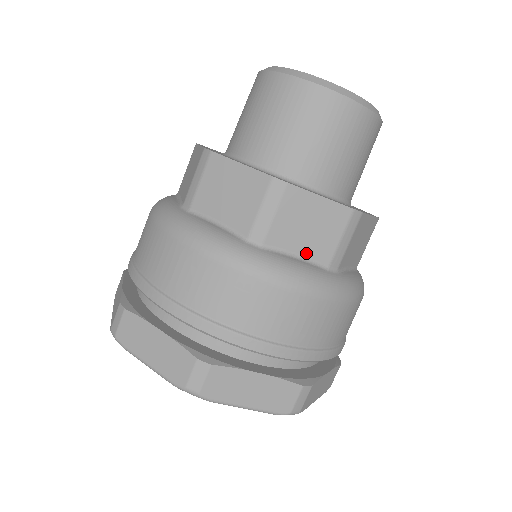
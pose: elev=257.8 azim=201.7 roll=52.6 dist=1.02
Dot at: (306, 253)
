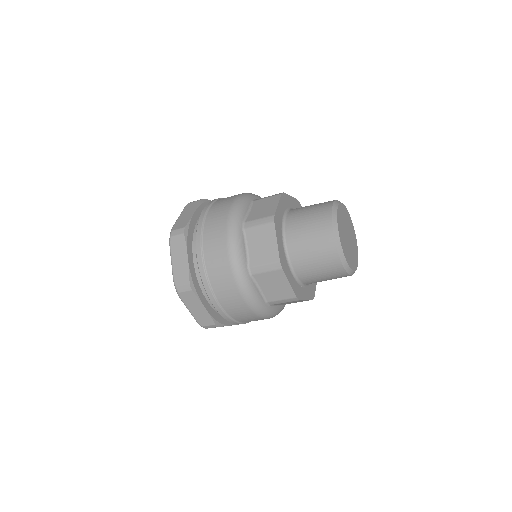
Dot at: (264, 291)
